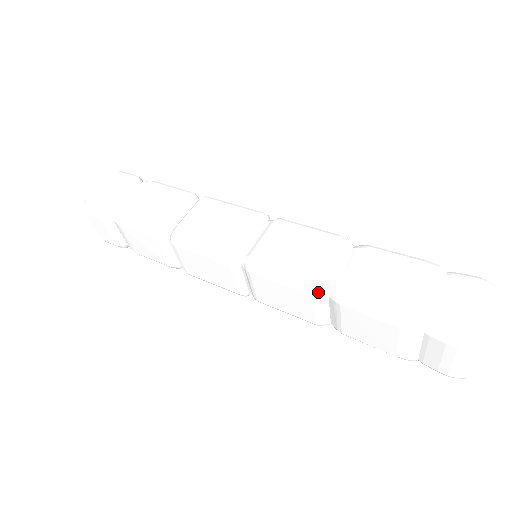
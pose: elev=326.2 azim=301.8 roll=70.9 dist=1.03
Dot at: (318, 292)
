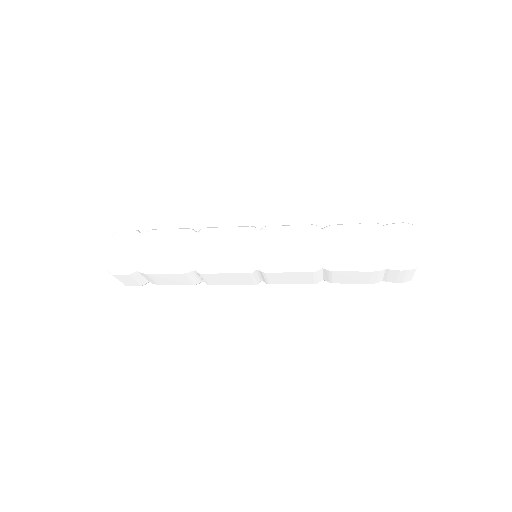
Dot at: (316, 269)
